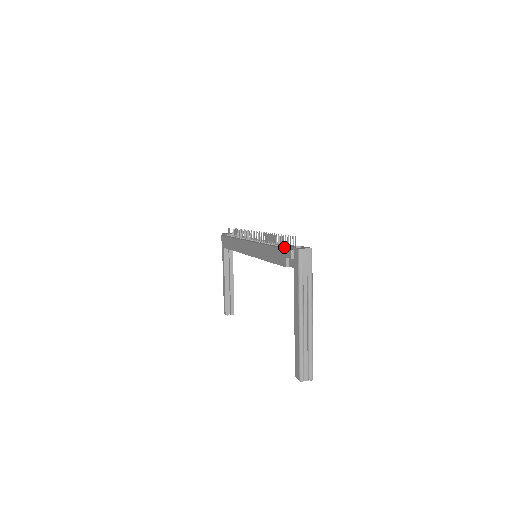
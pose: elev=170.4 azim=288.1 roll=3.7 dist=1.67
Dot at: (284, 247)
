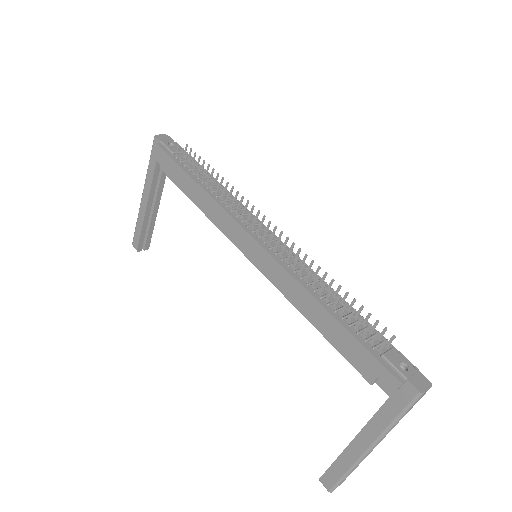
Dot at: (373, 349)
